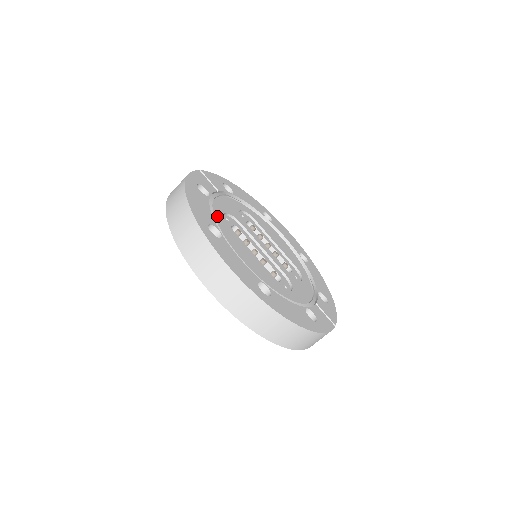
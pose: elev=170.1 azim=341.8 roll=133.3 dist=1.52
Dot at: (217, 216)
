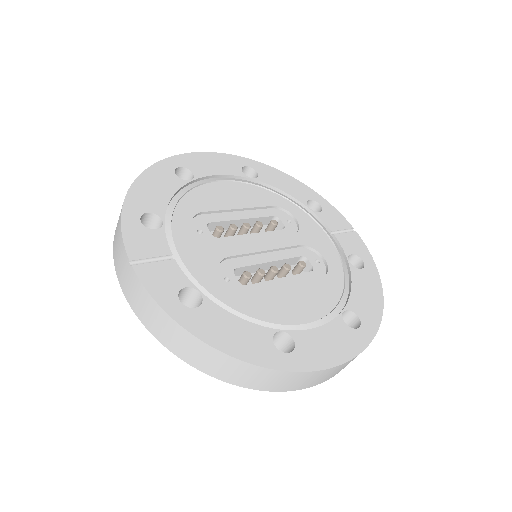
Dot at: (238, 305)
